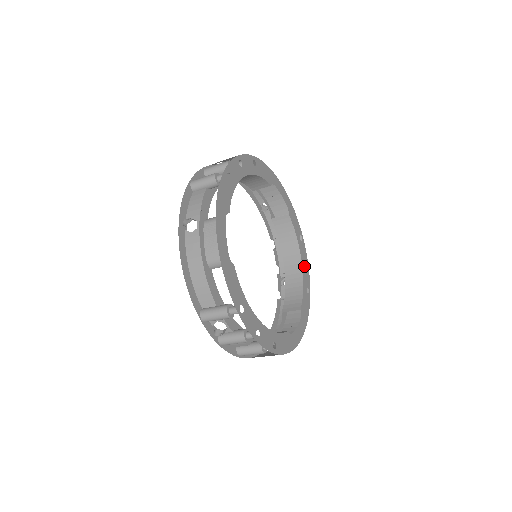
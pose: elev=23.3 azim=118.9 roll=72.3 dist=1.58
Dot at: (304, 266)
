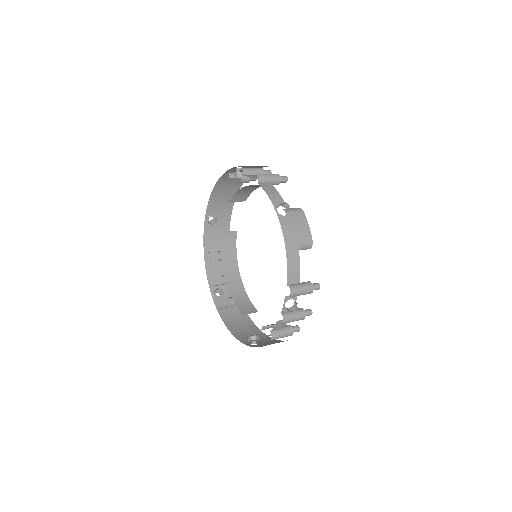
Dot at: occluded
